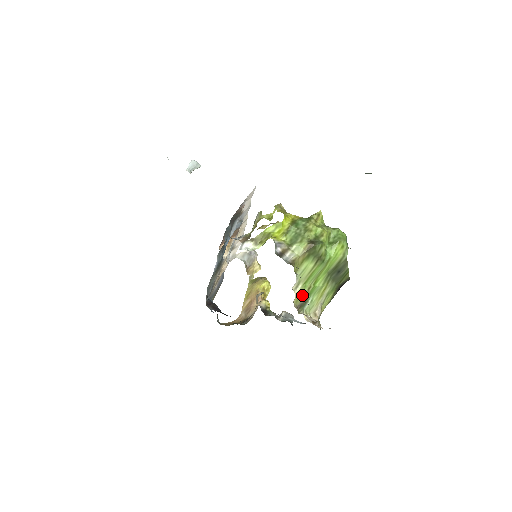
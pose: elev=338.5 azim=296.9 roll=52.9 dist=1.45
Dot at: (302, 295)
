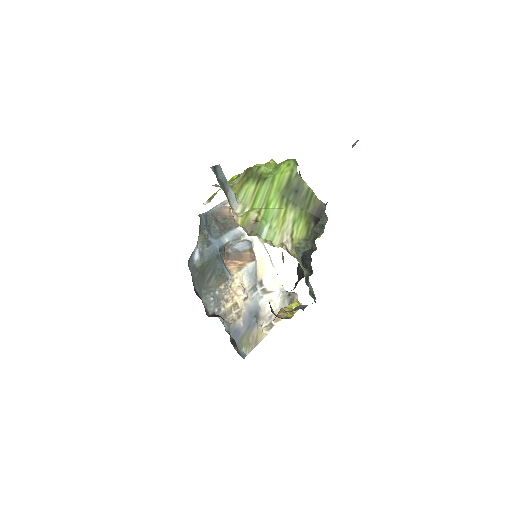
Dot at: (249, 216)
